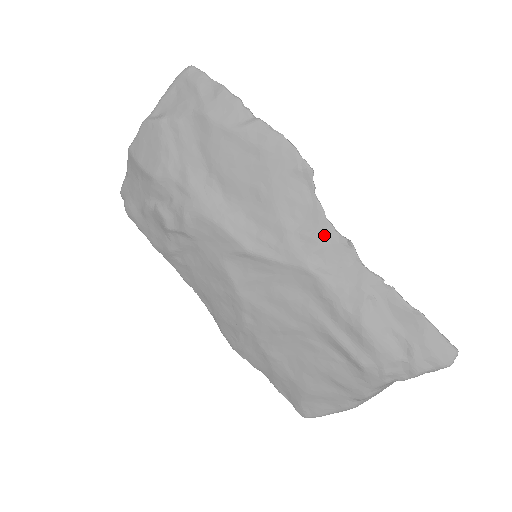
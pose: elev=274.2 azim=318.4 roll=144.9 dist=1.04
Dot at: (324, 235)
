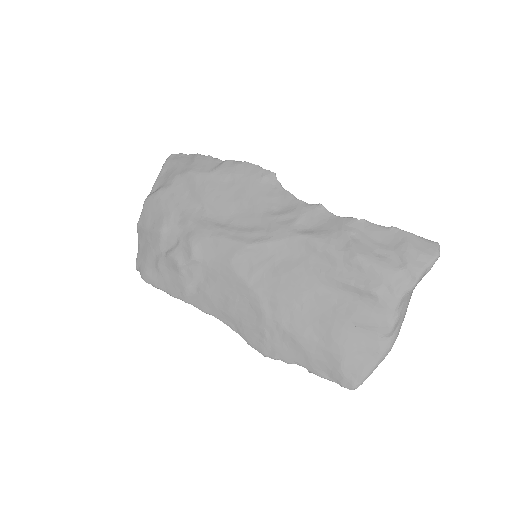
Dot at: (299, 209)
